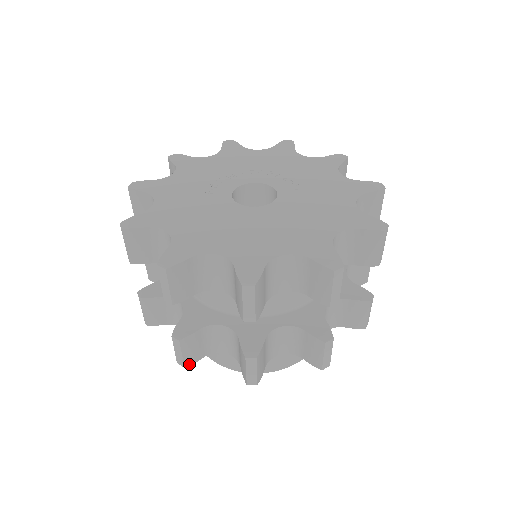
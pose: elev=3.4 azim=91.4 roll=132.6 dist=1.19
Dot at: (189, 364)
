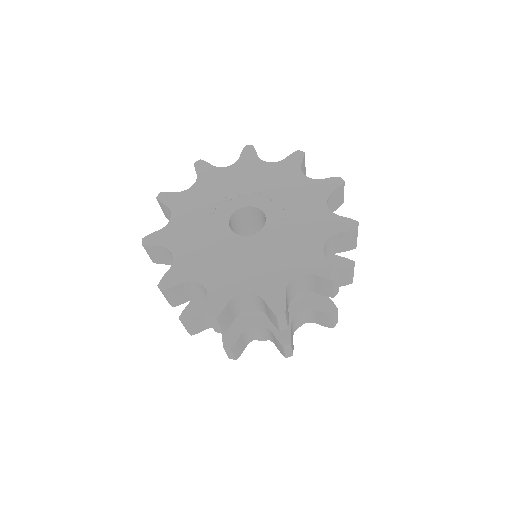
Dot at: (194, 334)
